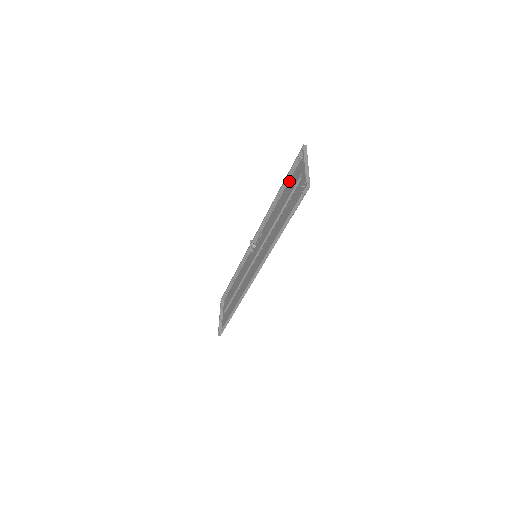
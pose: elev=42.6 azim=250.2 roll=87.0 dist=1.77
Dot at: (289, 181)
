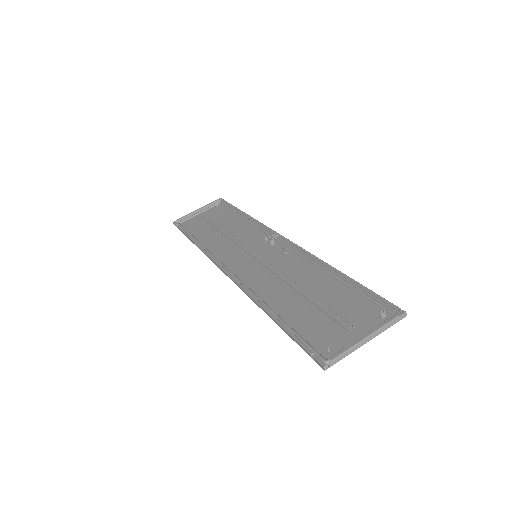
Dot at: (353, 291)
